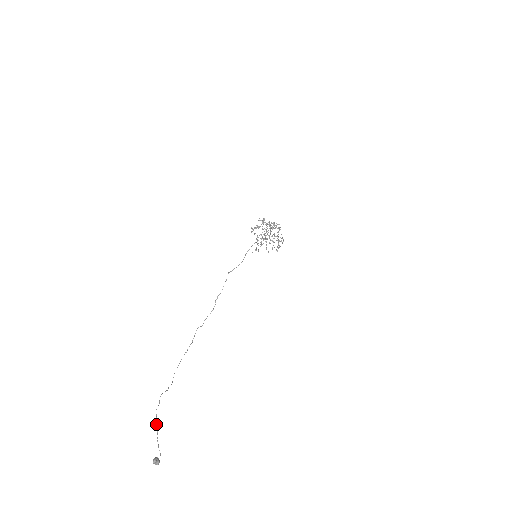
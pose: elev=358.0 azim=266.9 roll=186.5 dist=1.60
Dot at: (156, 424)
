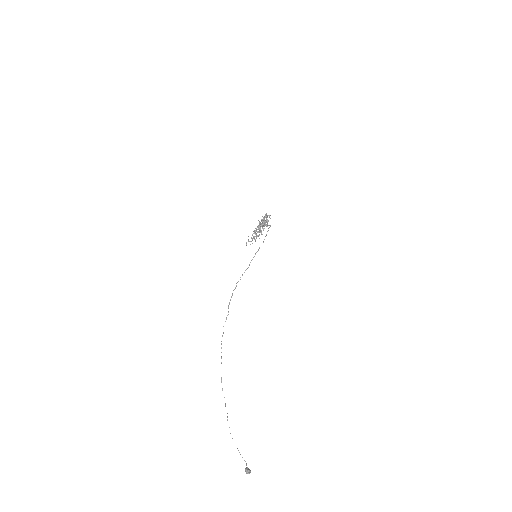
Dot at: occluded
